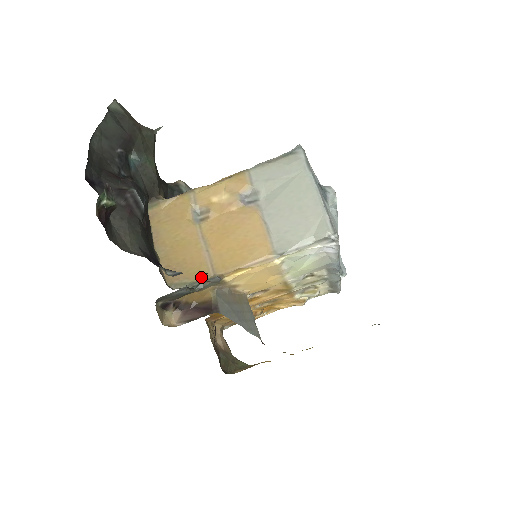
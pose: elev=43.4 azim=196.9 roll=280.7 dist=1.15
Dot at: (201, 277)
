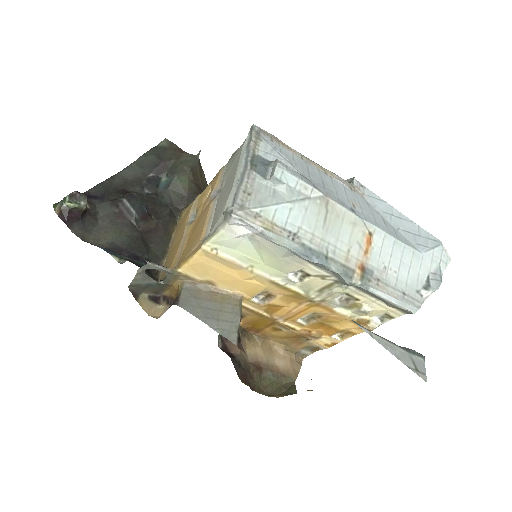
Dot at: occluded
